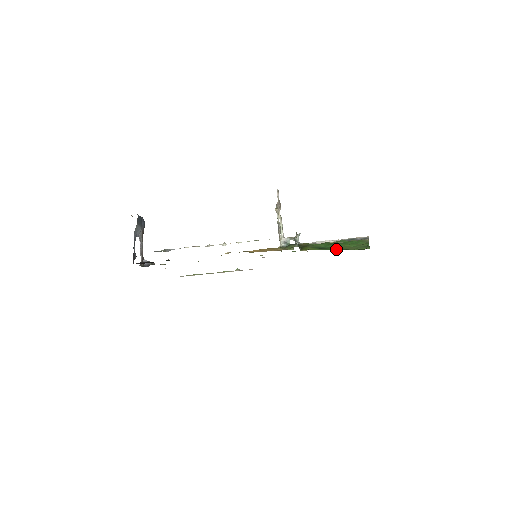
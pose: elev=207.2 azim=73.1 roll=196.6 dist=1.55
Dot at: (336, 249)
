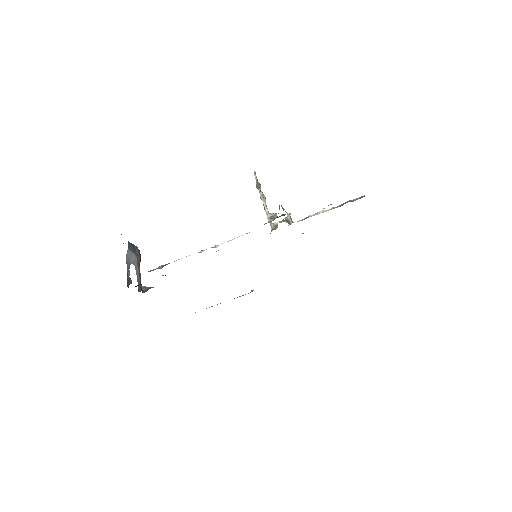
Dot at: occluded
